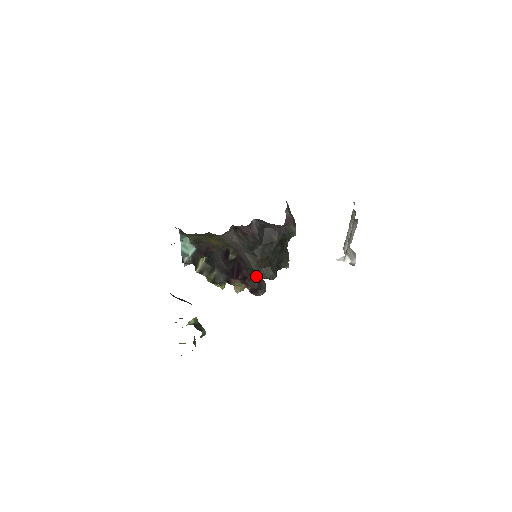
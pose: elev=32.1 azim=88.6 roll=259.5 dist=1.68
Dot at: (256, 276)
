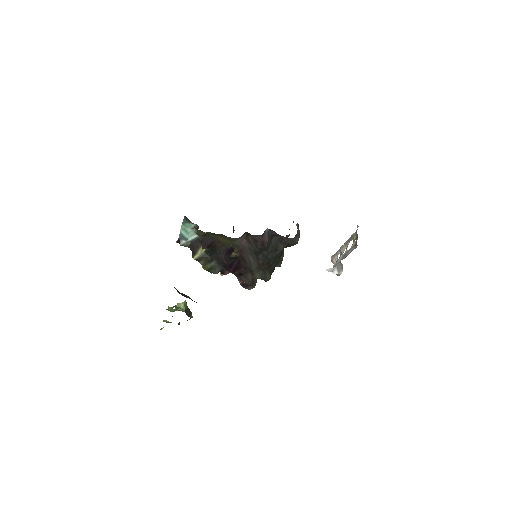
Dot at: (253, 276)
